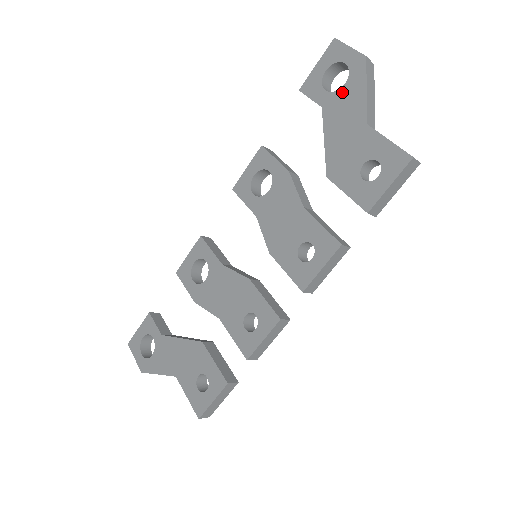
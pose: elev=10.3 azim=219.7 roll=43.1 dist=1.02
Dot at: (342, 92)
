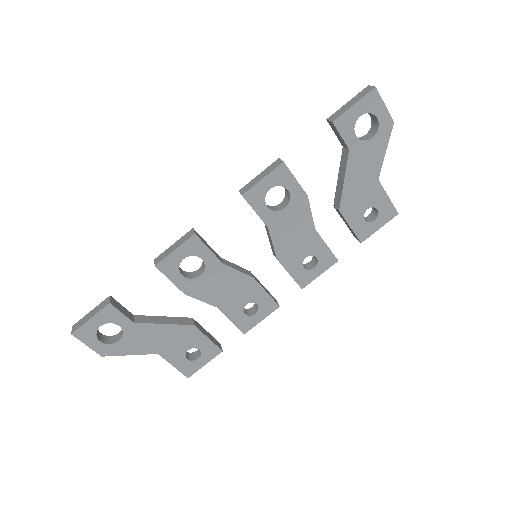
Dot at: (369, 144)
